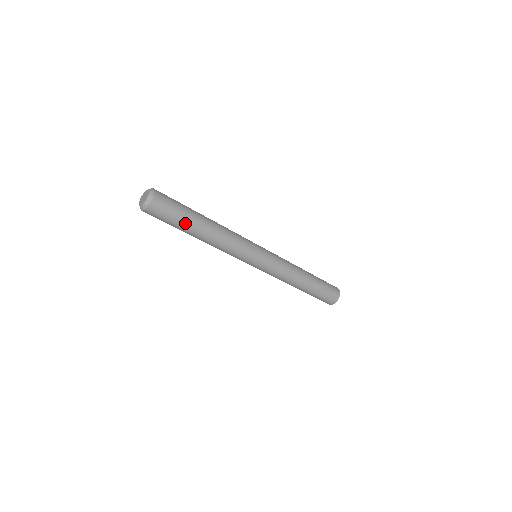
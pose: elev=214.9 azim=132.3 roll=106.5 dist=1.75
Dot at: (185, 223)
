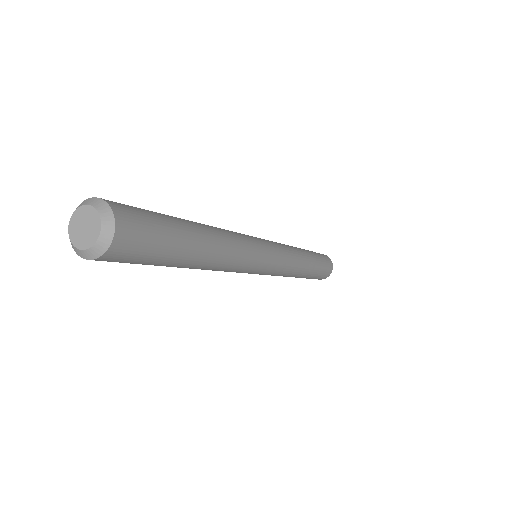
Dot at: (164, 264)
